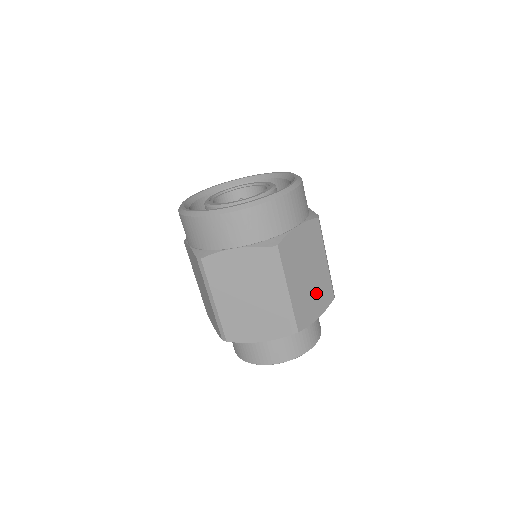
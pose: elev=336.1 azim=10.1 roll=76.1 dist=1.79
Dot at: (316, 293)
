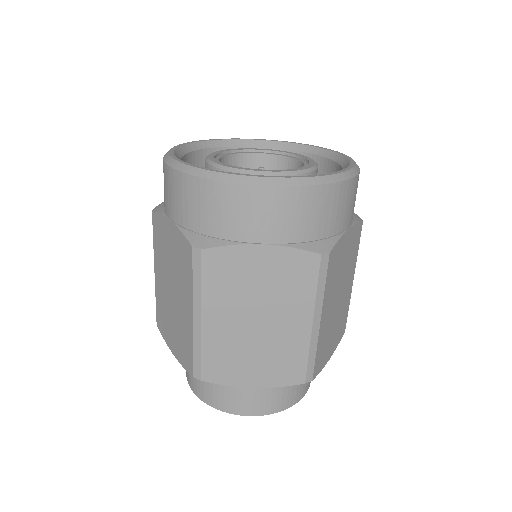
Dot at: (336, 325)
